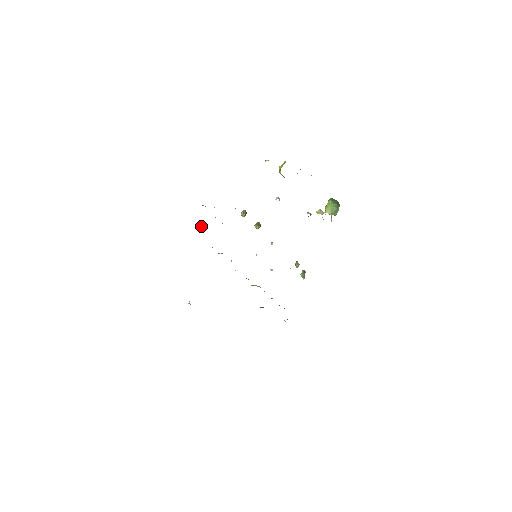
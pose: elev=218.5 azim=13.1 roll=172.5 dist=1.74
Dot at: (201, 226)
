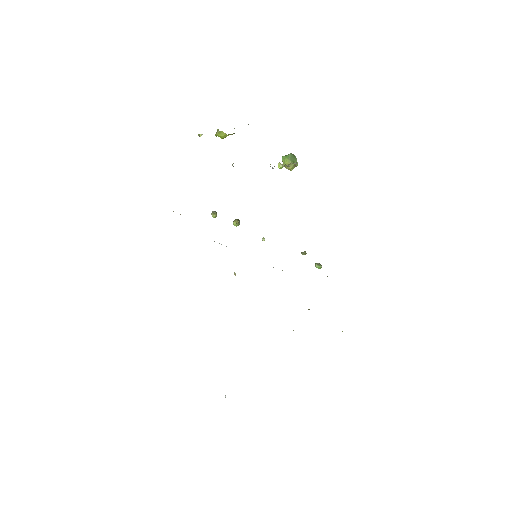
Dot at: occluded
